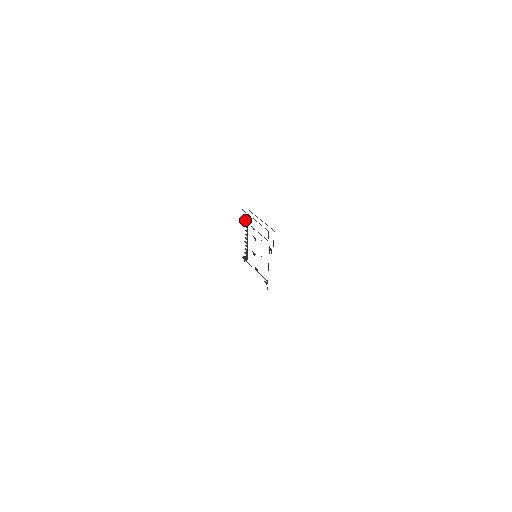
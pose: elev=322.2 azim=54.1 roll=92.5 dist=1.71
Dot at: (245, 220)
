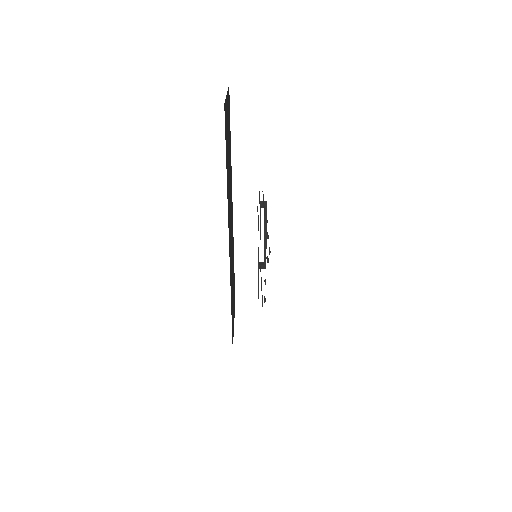
Dot at: (262, 207)
